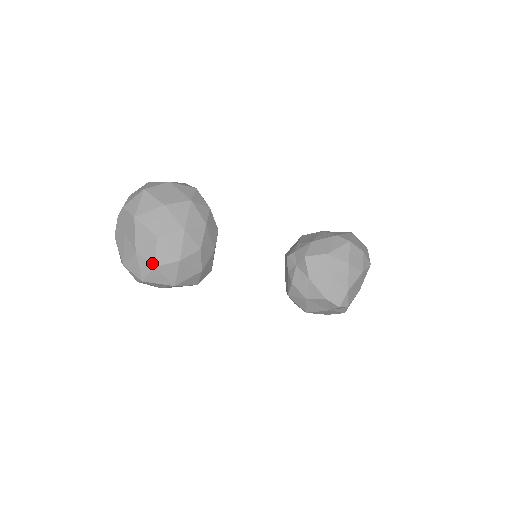
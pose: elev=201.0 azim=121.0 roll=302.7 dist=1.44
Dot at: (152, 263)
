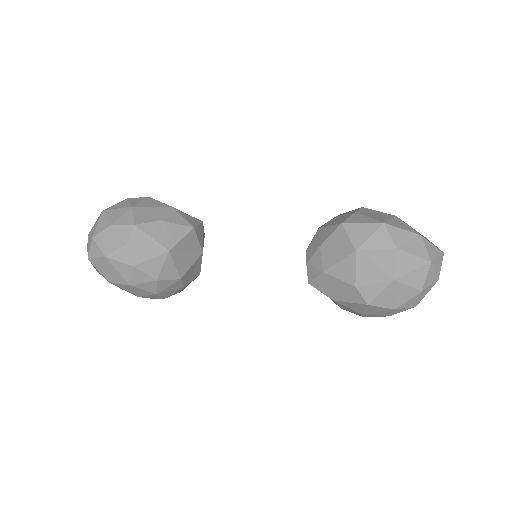
Dot at: occluded
